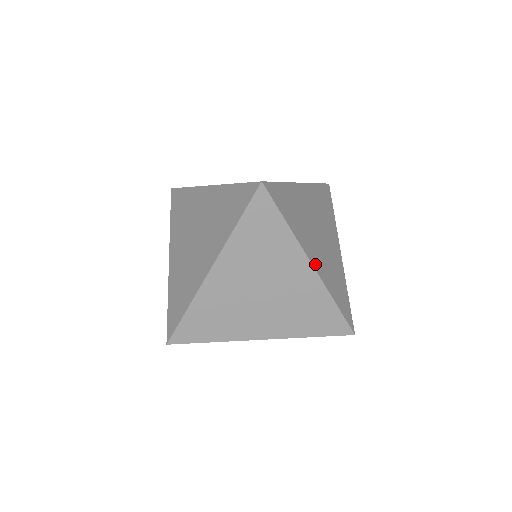
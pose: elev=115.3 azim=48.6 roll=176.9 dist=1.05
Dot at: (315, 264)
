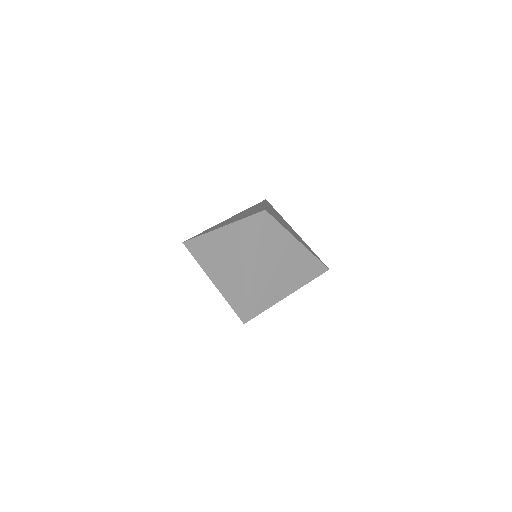
Dot at: (299, 241)
